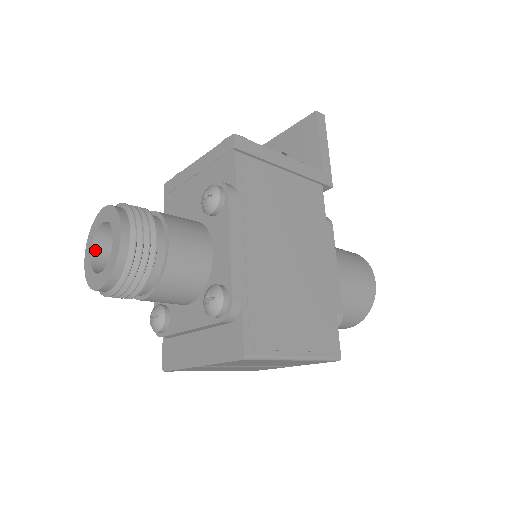
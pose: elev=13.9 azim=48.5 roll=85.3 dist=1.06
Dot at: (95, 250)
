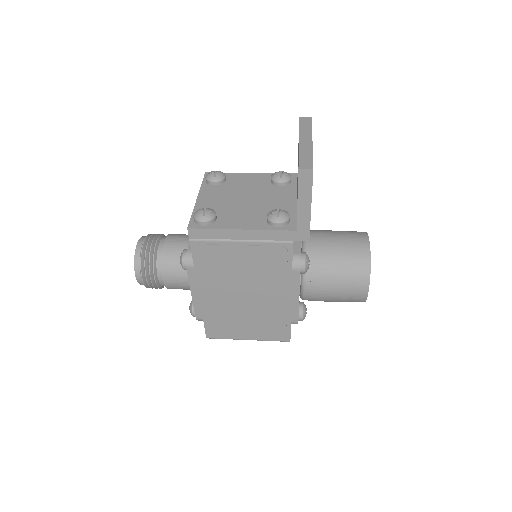
Dot at: occluded
